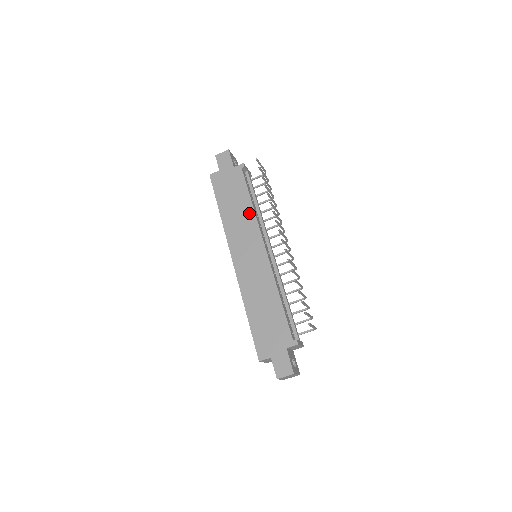
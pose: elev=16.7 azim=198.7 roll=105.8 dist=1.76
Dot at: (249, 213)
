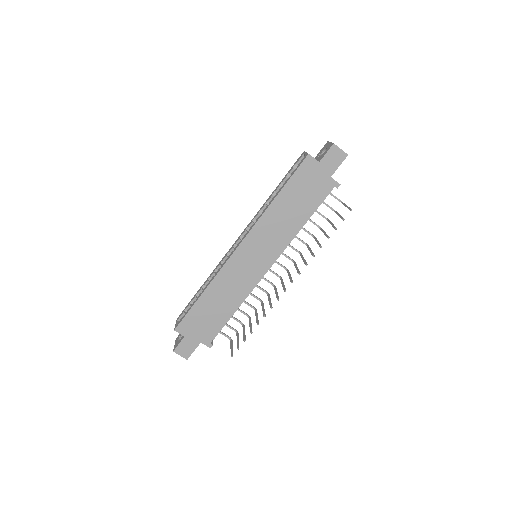
Dot at: (292, 230)
